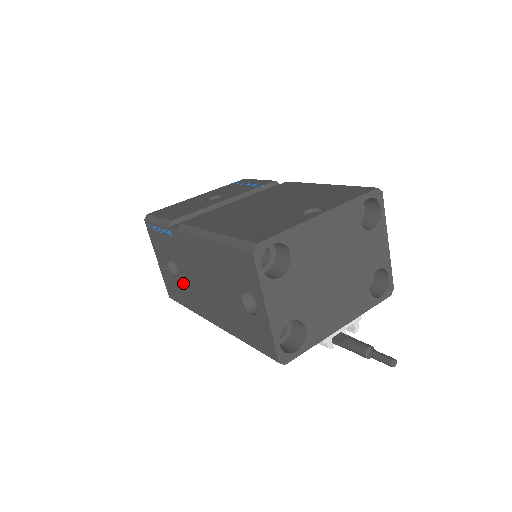
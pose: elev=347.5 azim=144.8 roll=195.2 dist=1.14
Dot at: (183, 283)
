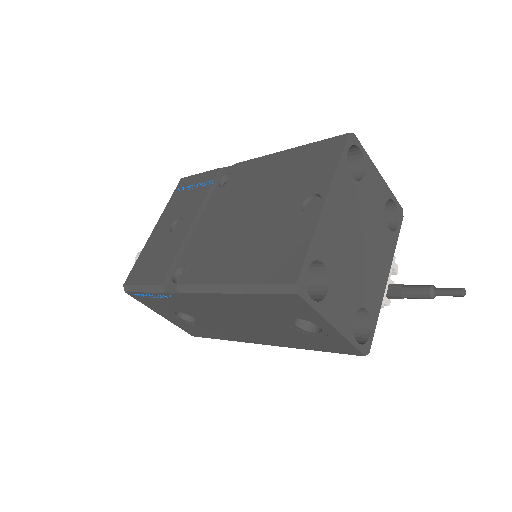
Dot at: (207, 326)
